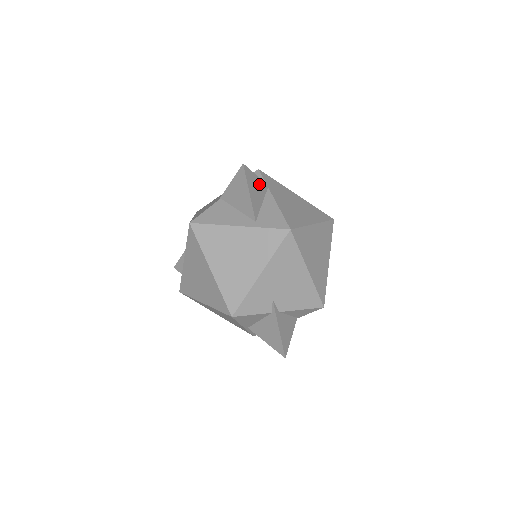
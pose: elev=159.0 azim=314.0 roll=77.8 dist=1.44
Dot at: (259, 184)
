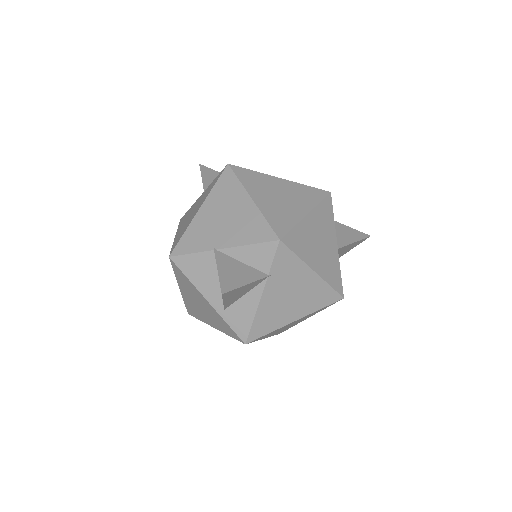
Dot at: (249, 286)
